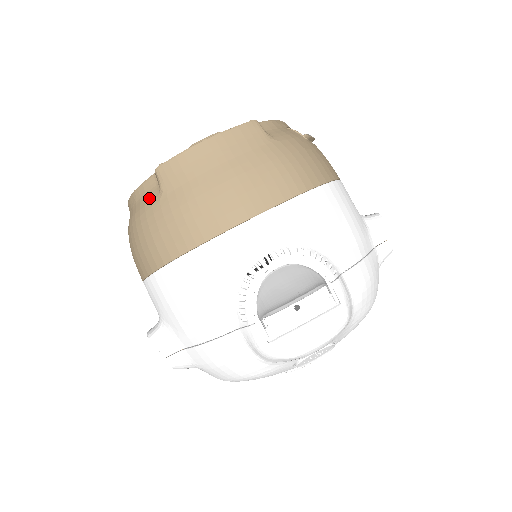
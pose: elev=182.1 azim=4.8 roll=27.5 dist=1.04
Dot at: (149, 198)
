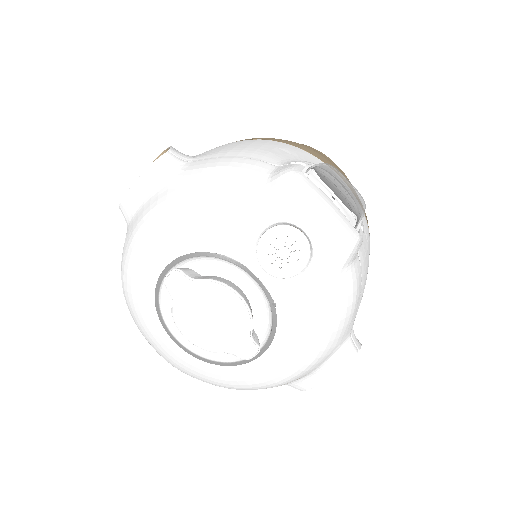
Dot at: occluded
